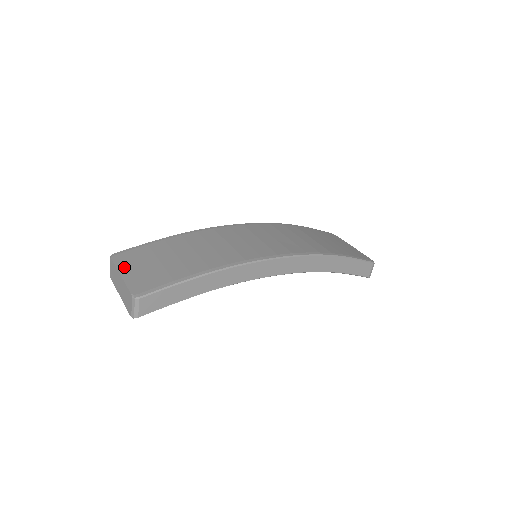
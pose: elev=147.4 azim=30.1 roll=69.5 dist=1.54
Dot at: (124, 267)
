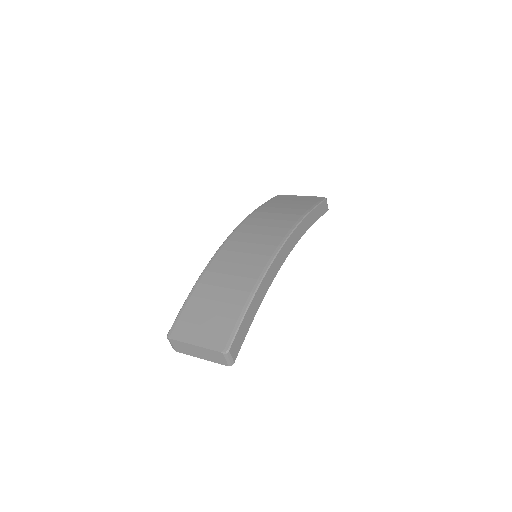
Dot at: (189, 338)
